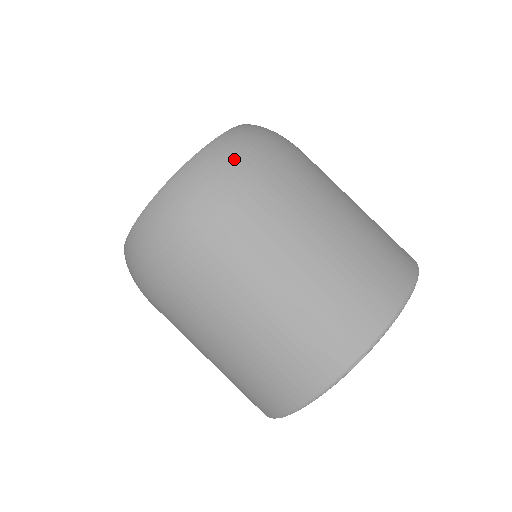
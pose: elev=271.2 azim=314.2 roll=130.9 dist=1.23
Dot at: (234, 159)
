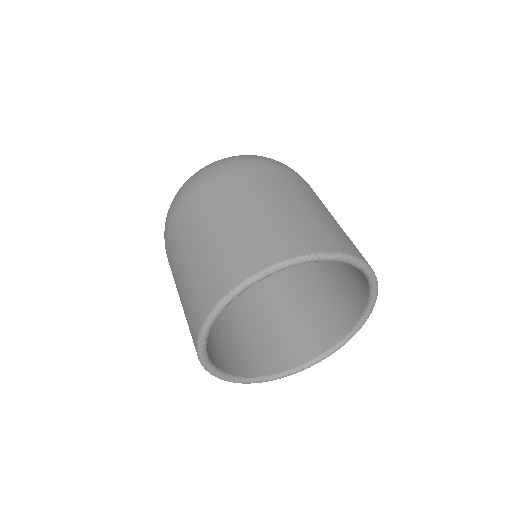
Dot at: (282, 163)
